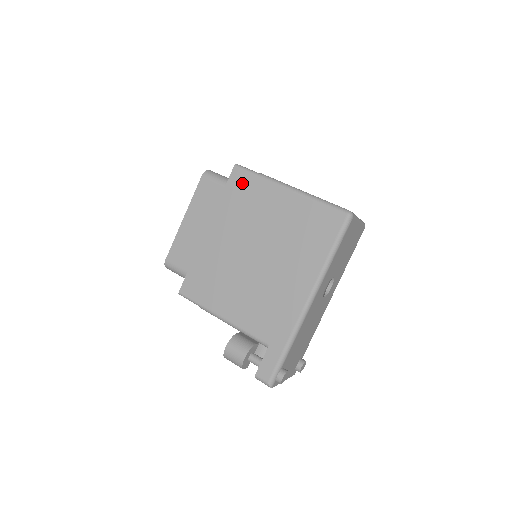
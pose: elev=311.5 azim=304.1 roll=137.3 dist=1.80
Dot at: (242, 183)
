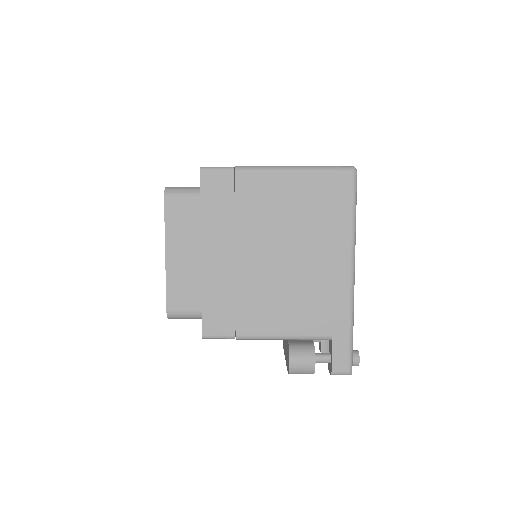
Dot at: (219, 185)
